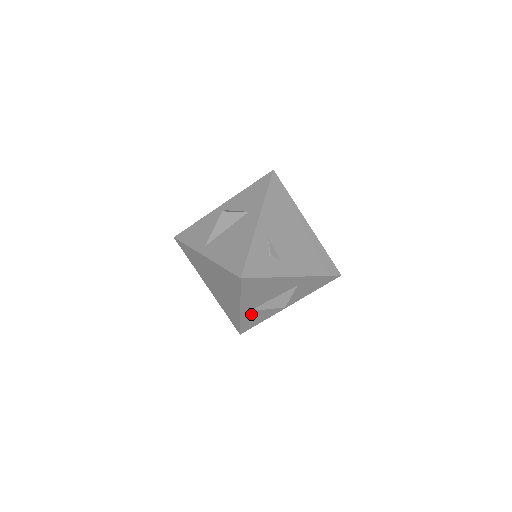
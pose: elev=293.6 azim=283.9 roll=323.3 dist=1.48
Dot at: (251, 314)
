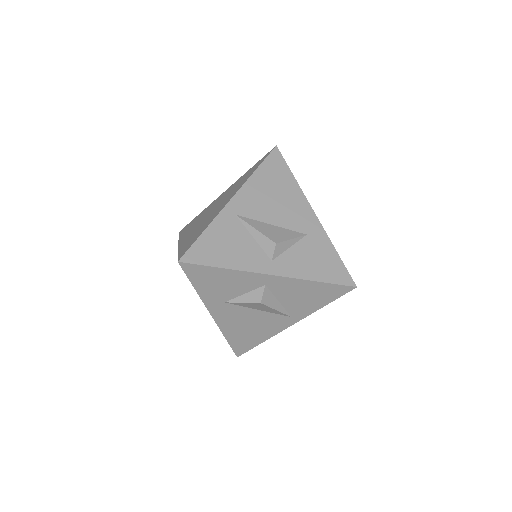
Dot at: (230, 226)
